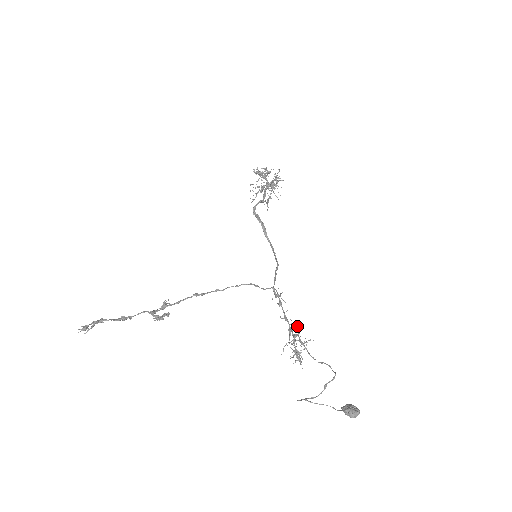
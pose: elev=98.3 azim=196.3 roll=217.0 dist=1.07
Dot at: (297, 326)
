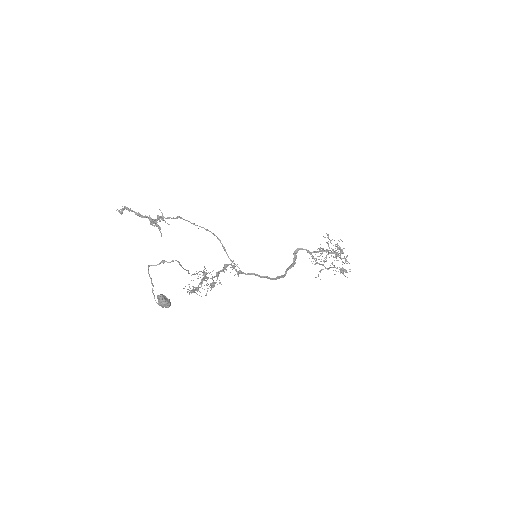
Dot at: occluded
